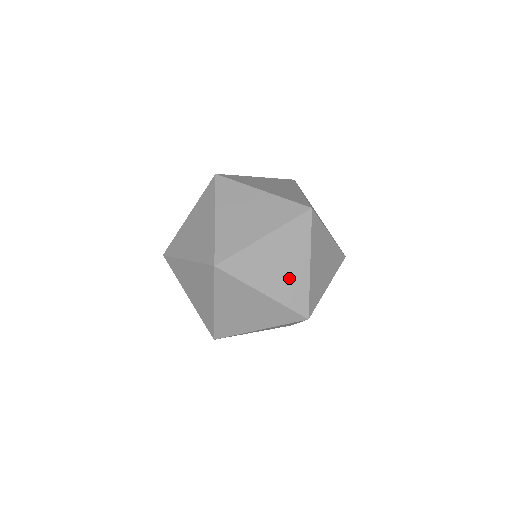
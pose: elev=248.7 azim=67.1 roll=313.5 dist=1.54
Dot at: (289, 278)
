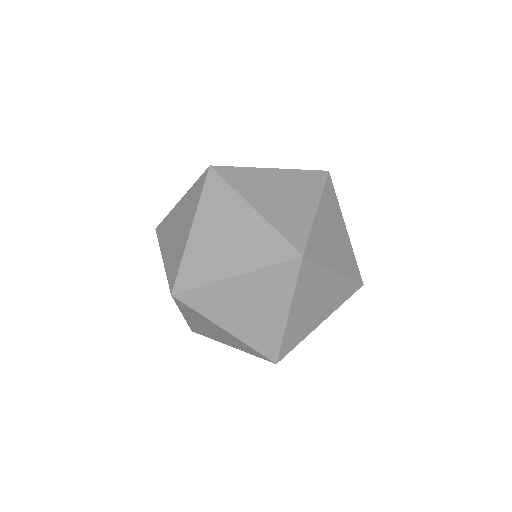
Dot at: (246, 240)
